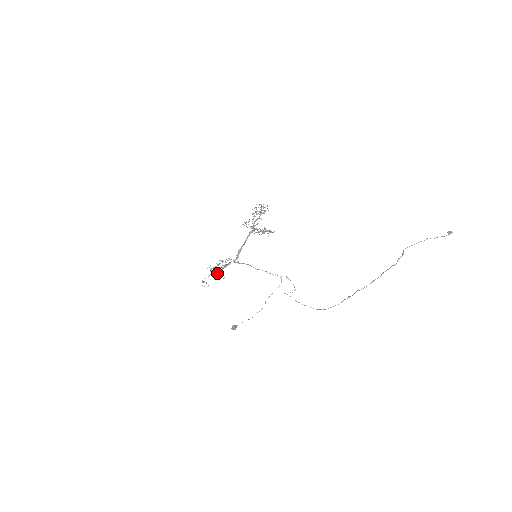
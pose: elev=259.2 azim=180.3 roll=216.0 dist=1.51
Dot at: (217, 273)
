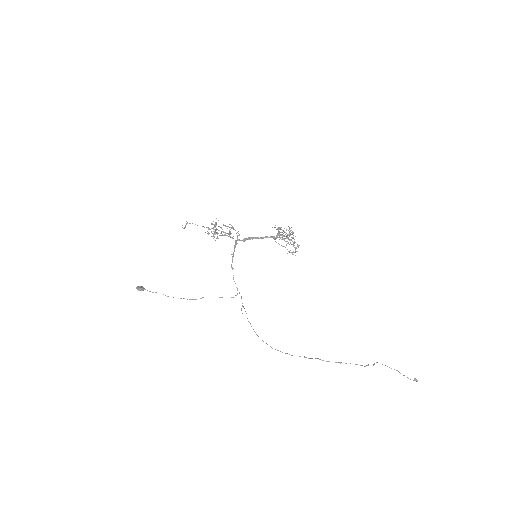
Dot at: occluded
